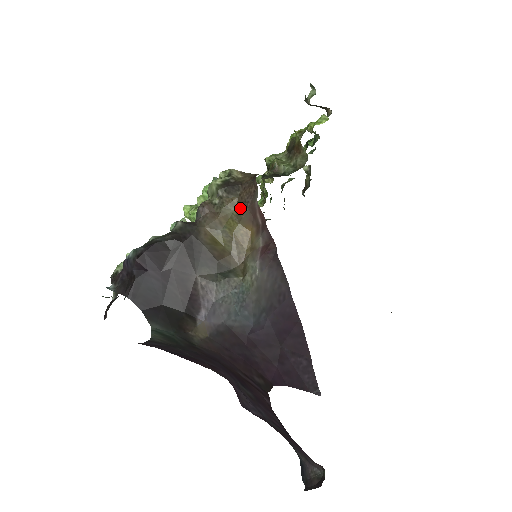
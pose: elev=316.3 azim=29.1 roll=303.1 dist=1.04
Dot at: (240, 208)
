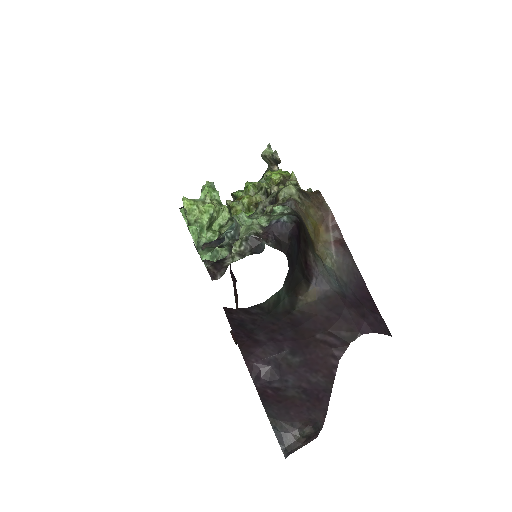
Dot at: (315, 211)
